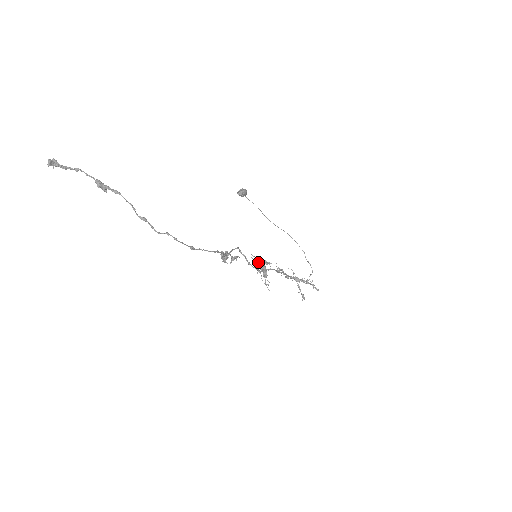
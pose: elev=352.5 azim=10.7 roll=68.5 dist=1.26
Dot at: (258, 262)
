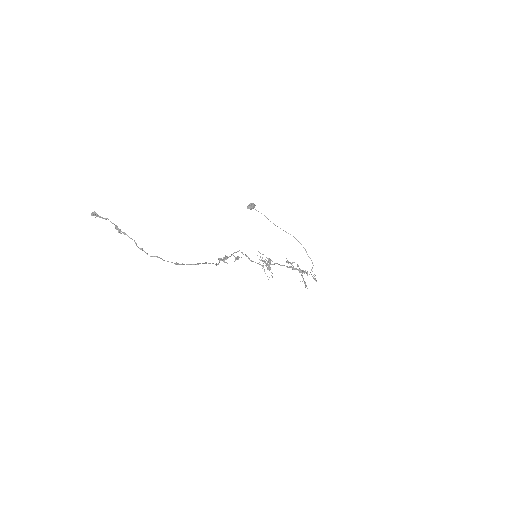
Dot at: occluded
